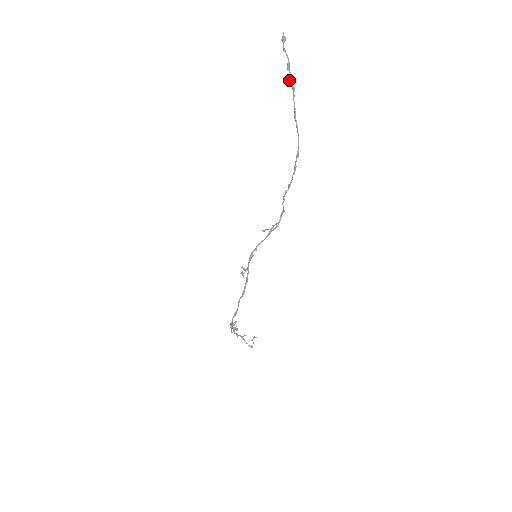
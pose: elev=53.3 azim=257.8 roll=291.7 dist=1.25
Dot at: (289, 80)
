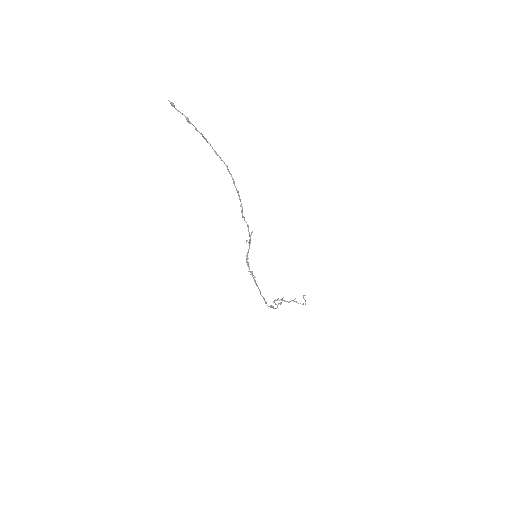
Dot at: occluded
